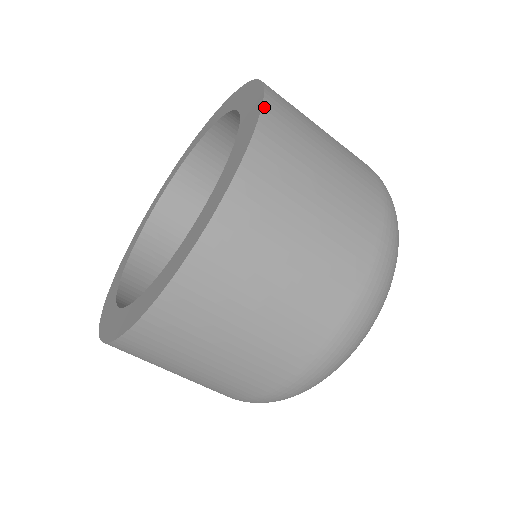
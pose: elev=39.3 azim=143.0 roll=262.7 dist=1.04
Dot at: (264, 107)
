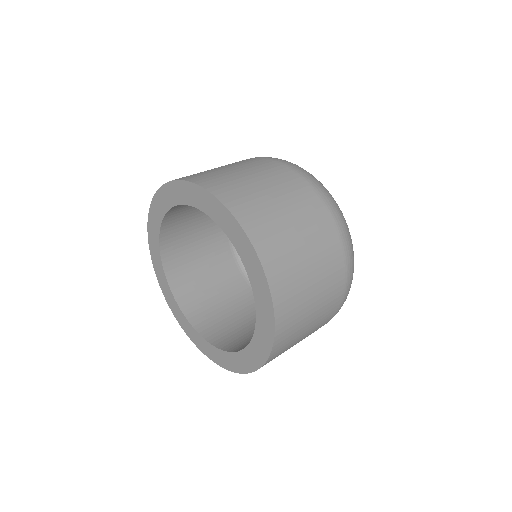
Dot at: (249, 236)
